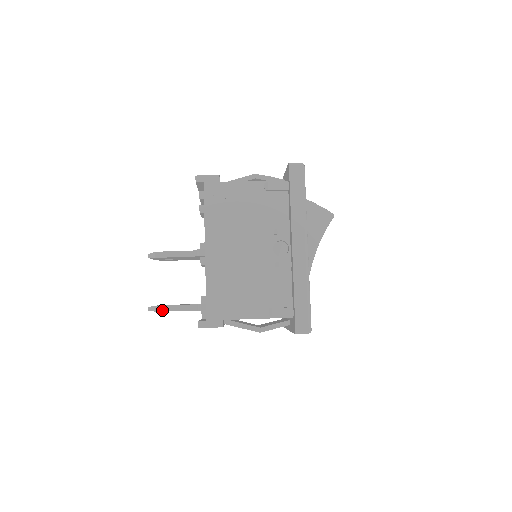
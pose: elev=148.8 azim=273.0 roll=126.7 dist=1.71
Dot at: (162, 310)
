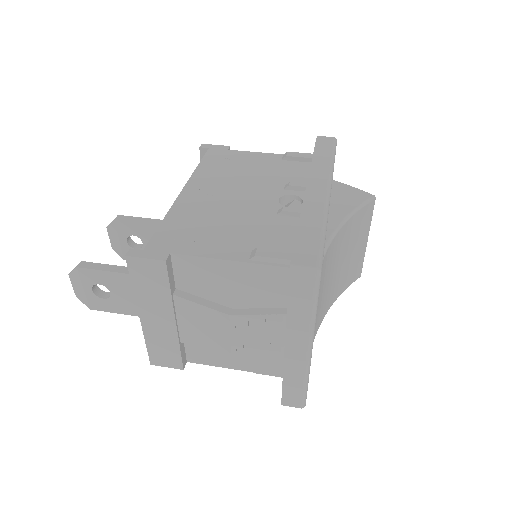
Dot at: (87, 267)
